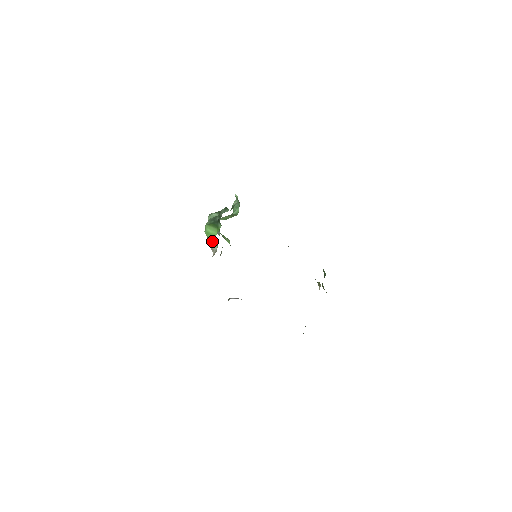
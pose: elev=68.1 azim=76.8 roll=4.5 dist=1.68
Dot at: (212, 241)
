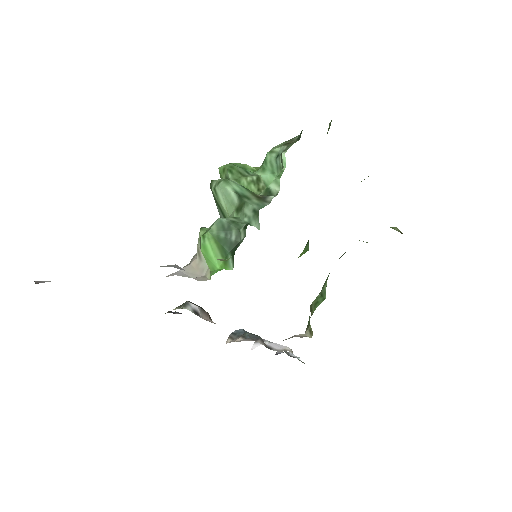
Dot at: occluded
